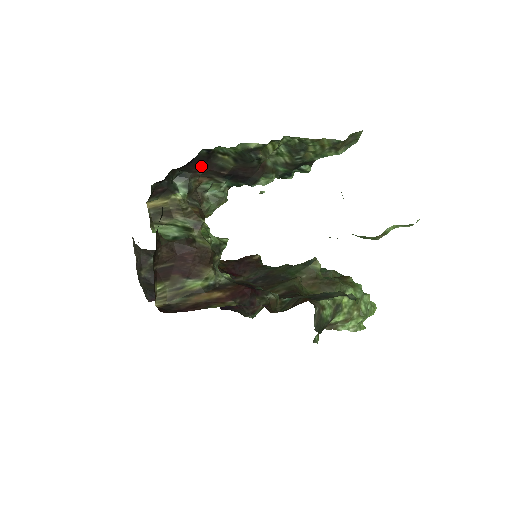
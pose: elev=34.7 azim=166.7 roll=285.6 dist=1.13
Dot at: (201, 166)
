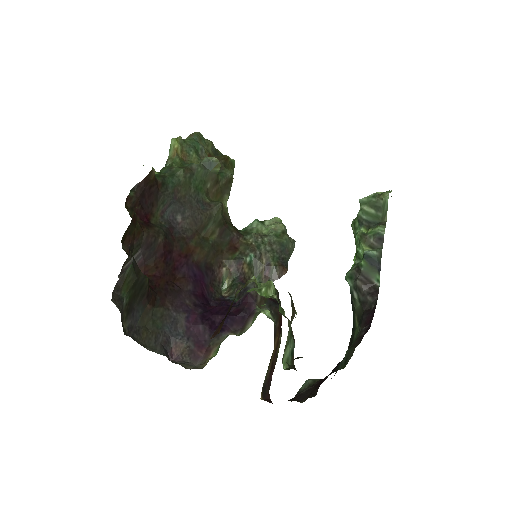
Dot at: occluded
